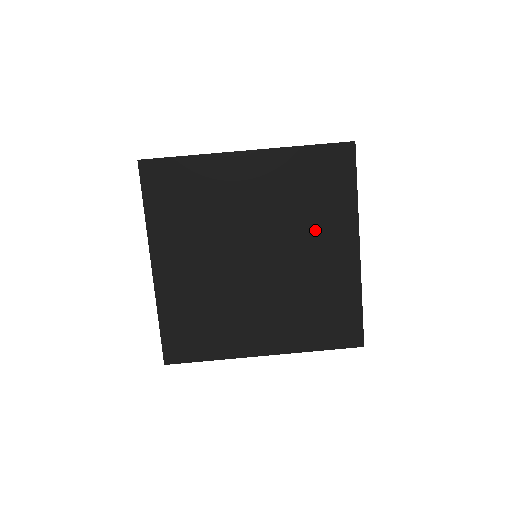
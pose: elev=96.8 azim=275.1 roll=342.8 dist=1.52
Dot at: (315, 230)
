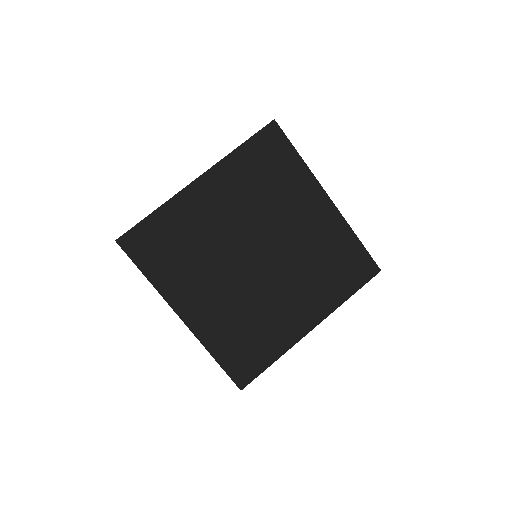
Dot at: (288, 206)
